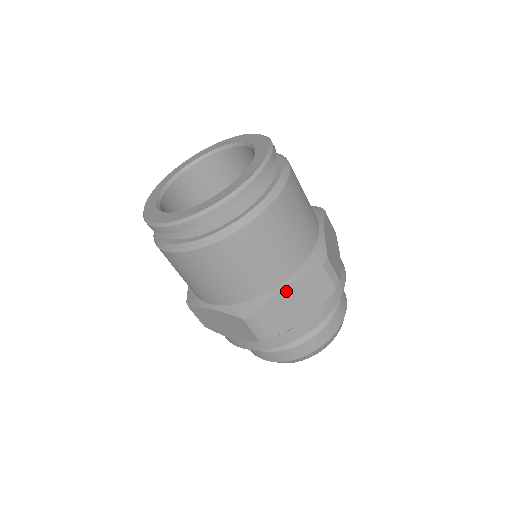
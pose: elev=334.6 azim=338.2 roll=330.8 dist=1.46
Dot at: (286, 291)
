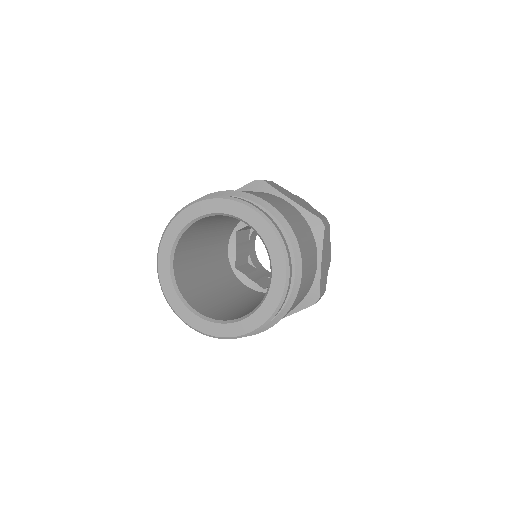
Dot at: (322, 264)
